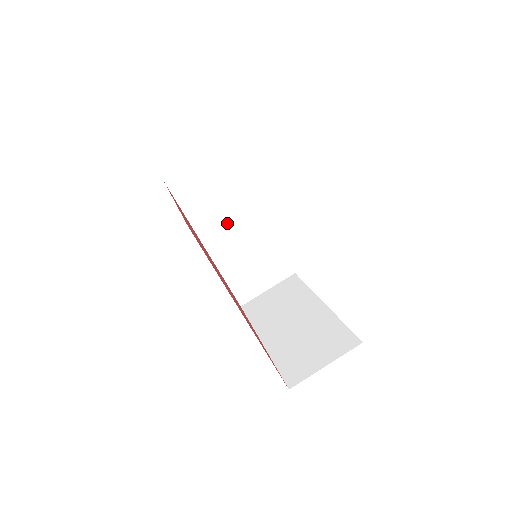
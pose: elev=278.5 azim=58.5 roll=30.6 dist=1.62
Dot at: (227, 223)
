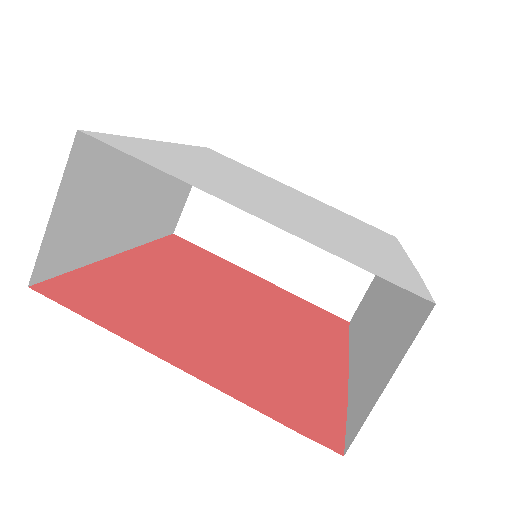
Dot at: (129, 205)
